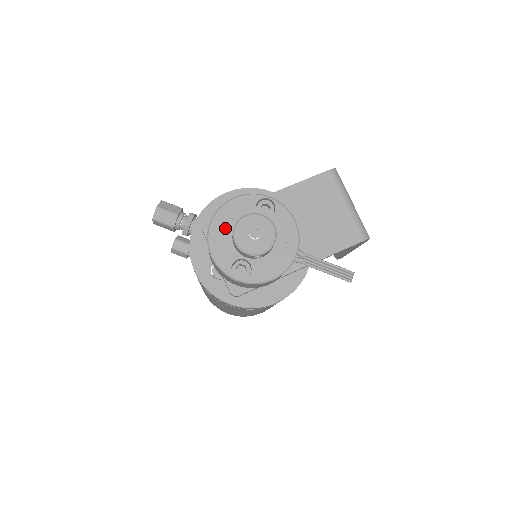
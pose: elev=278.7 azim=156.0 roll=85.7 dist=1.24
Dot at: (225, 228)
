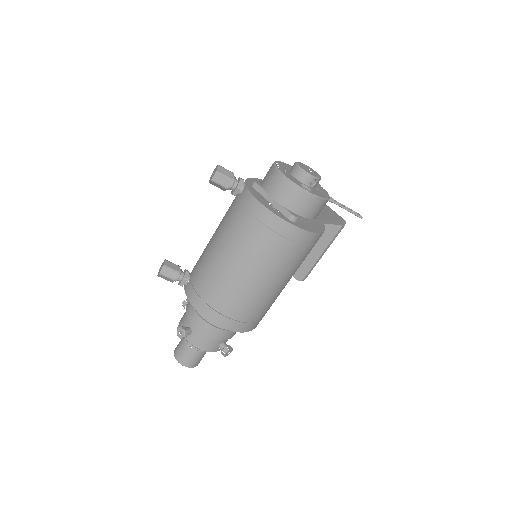
Dot at: (284, 169)
